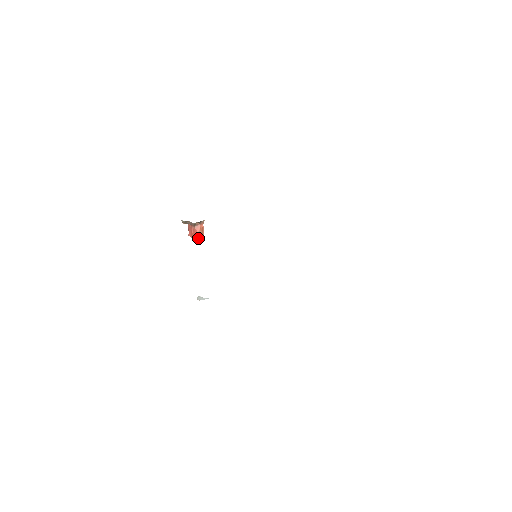
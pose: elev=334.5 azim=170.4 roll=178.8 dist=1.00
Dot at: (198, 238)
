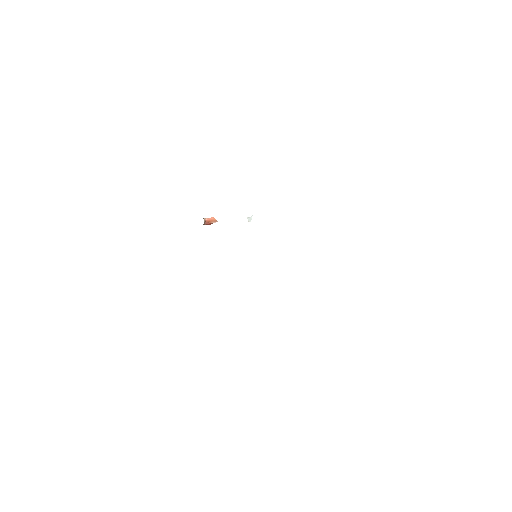
Dot at: occluded
